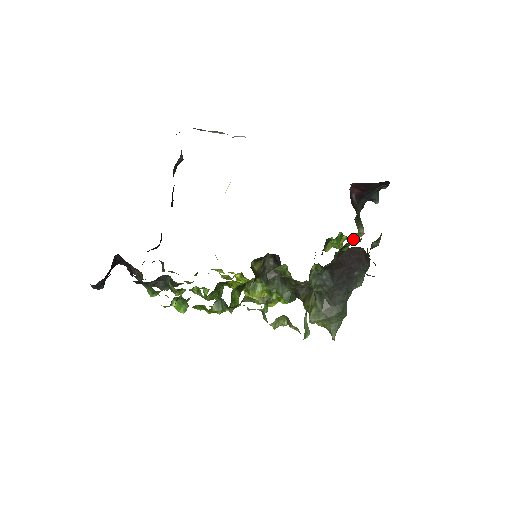
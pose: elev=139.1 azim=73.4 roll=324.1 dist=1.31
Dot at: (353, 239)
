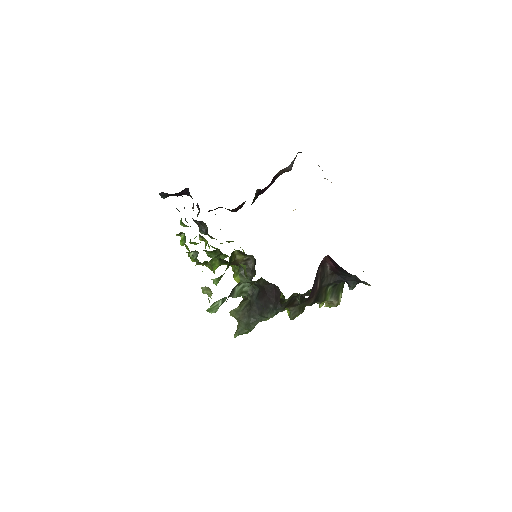
Dot at: (325, 303)
